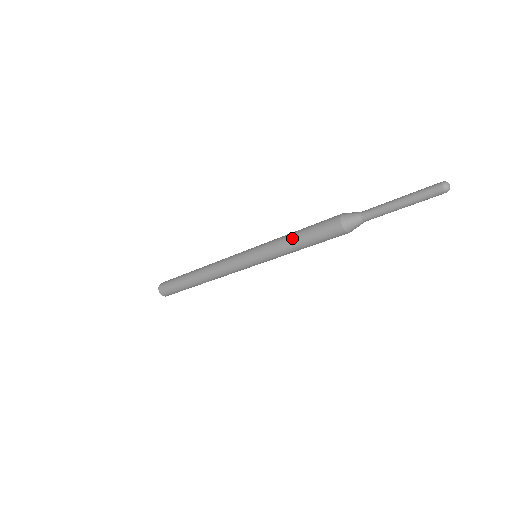
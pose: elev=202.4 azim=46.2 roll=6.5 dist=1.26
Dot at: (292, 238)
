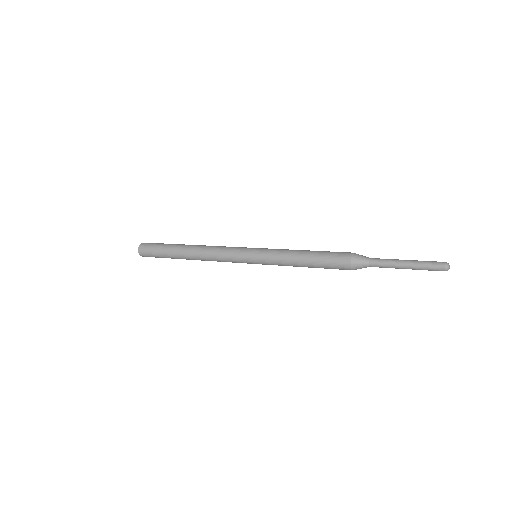
Dot at: (301, 265)
